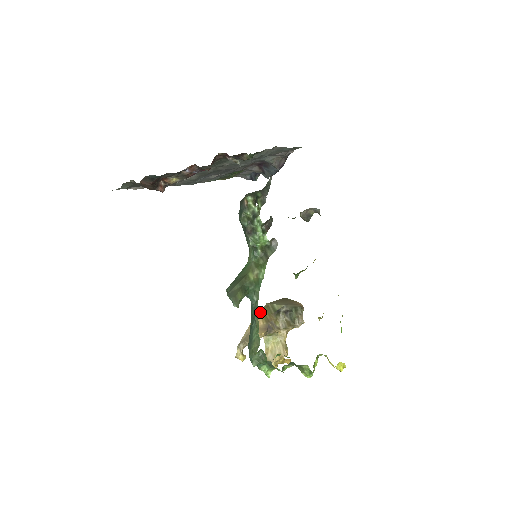
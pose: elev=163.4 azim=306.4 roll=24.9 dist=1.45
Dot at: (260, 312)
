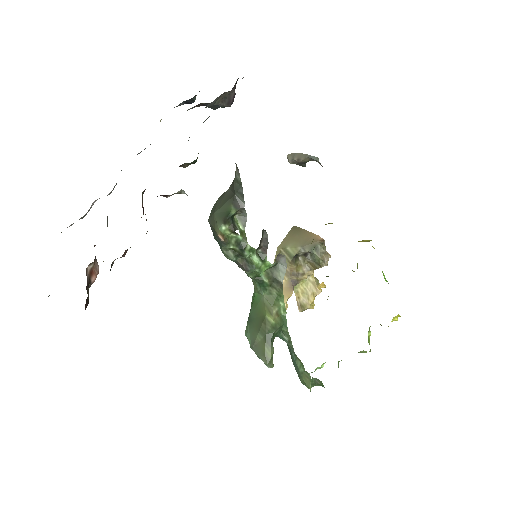
Dot at: occluded
